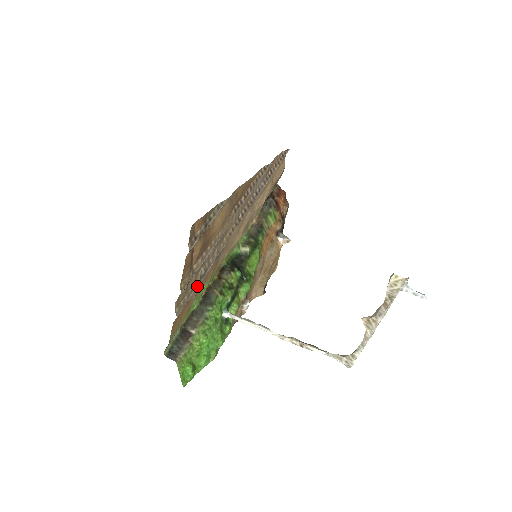
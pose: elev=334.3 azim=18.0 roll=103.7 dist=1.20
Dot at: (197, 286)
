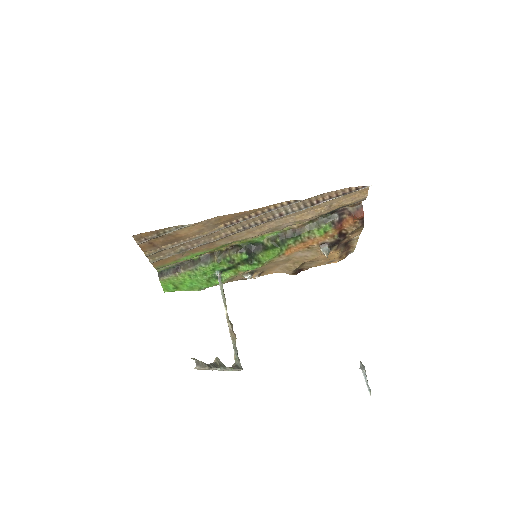
Dot at: (179, 253)
